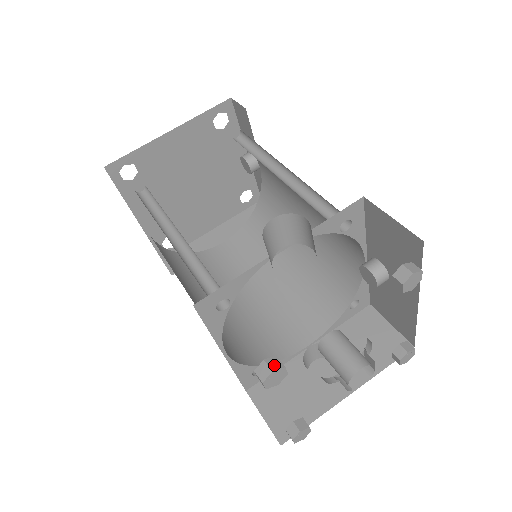
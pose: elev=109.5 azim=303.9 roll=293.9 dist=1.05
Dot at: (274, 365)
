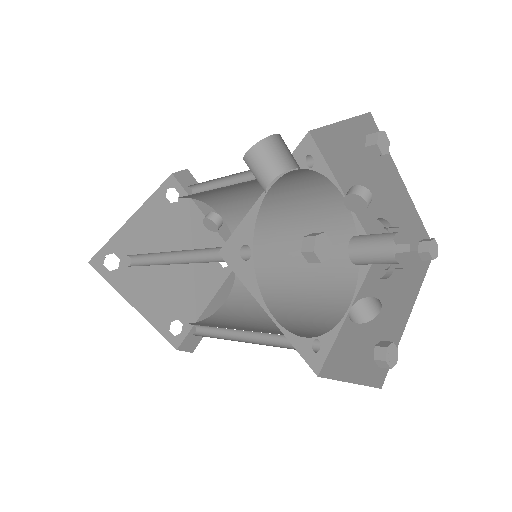
Dot at: (314, 234)
